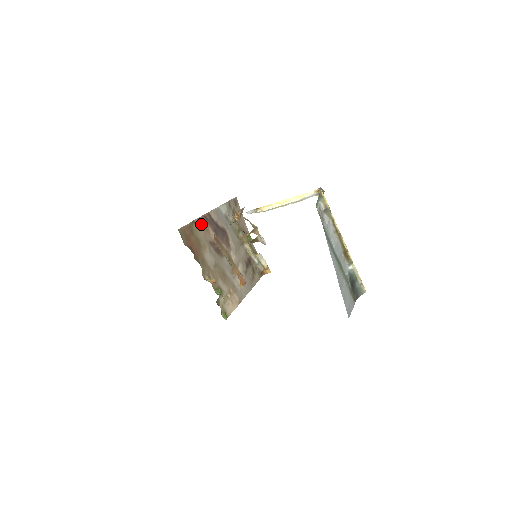
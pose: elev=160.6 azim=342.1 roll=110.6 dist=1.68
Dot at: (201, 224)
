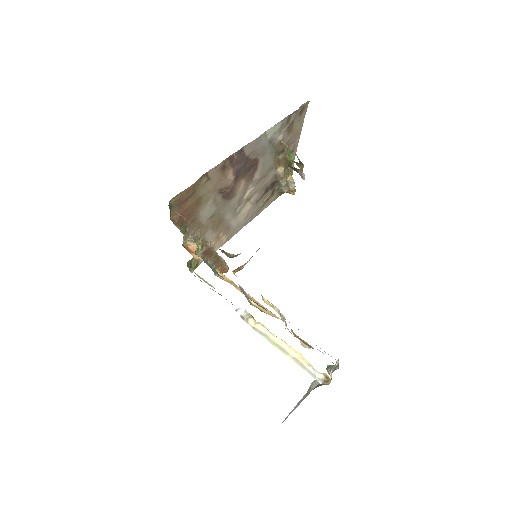
Dot at: (218, 171)
